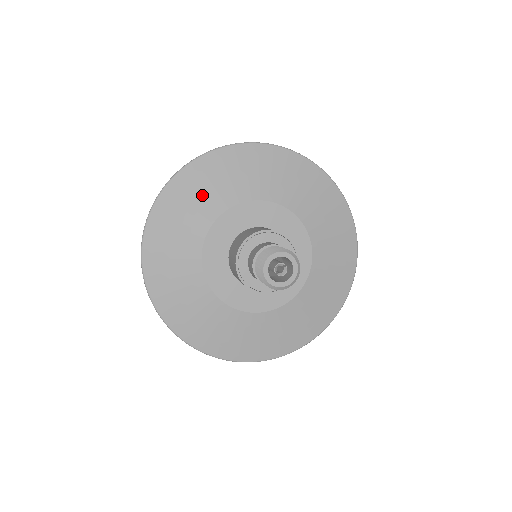
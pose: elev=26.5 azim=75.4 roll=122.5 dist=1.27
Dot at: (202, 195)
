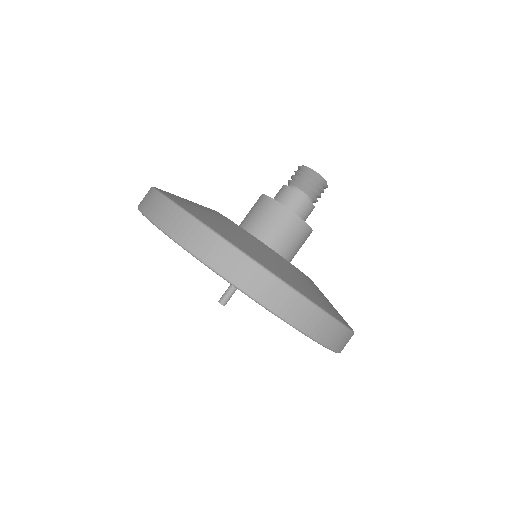
Dot at: occluded
